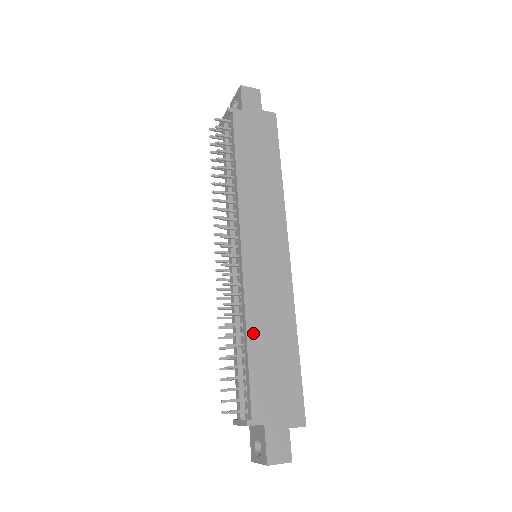
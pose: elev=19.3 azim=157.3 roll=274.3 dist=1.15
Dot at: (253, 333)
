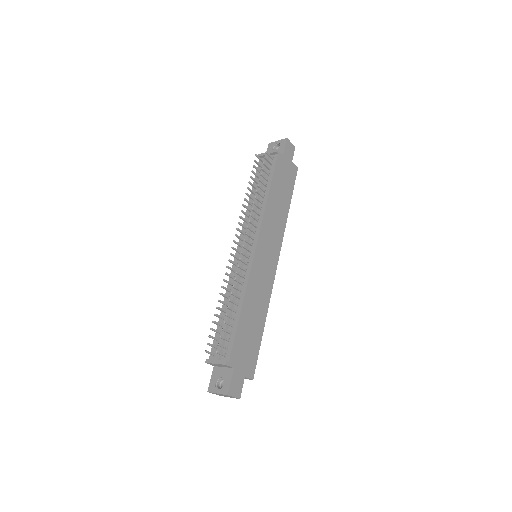
Dot at: (246, 306)
